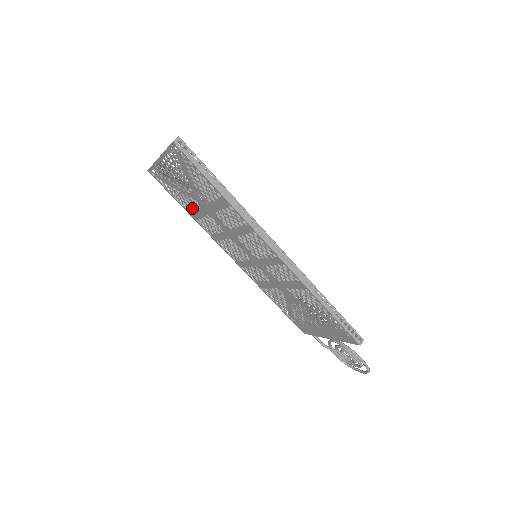
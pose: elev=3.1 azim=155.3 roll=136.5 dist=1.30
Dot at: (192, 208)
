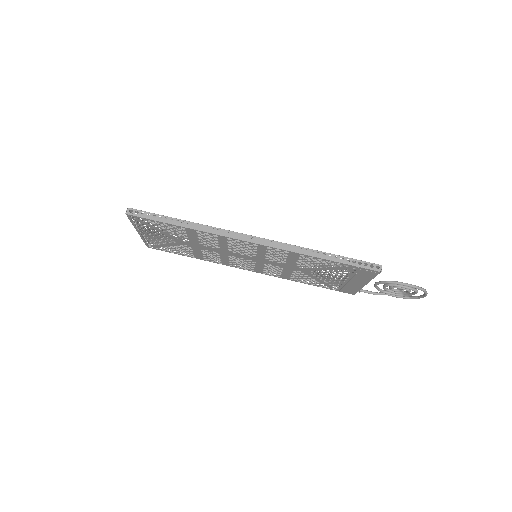
Dot at: (193, 253)
